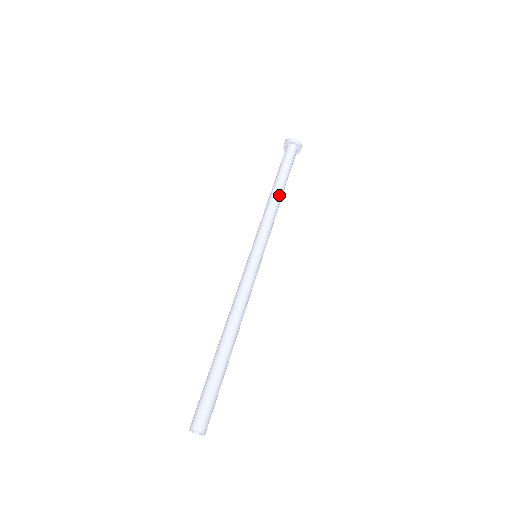
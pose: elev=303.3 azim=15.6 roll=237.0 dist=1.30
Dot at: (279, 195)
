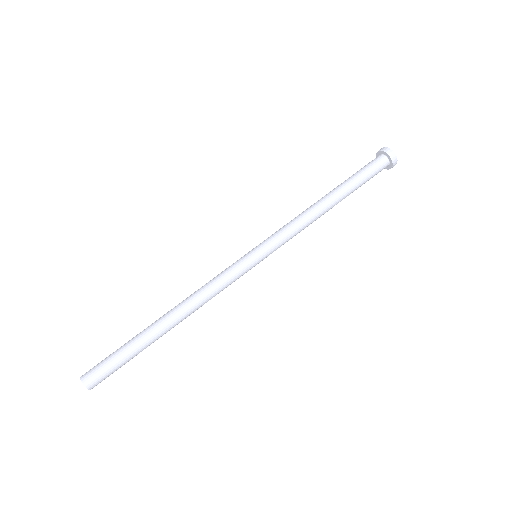
Dot at: (322, 201)
